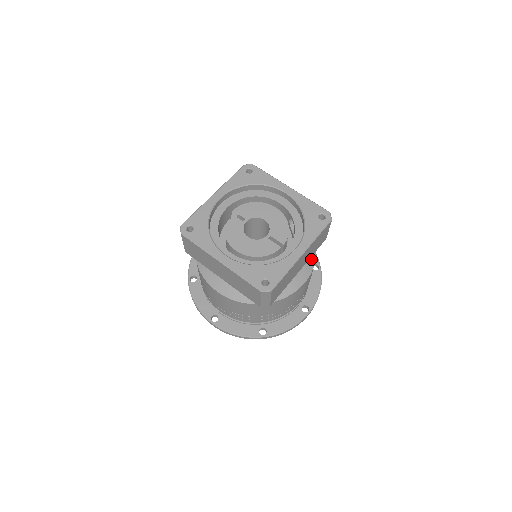
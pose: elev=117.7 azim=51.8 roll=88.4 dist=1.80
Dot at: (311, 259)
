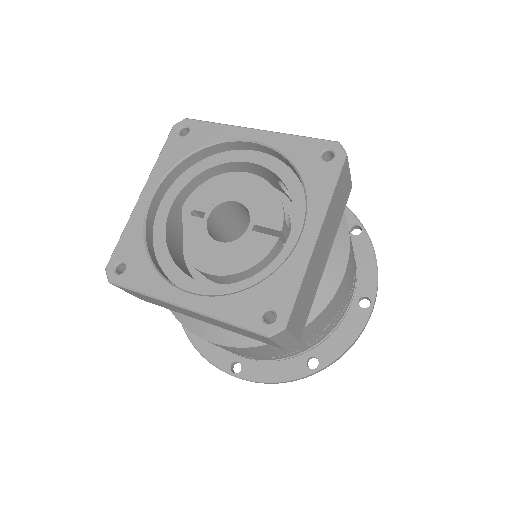
Dot at: (340, 230)
